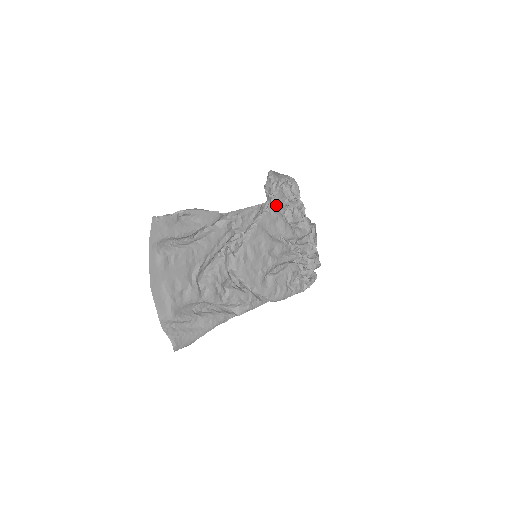
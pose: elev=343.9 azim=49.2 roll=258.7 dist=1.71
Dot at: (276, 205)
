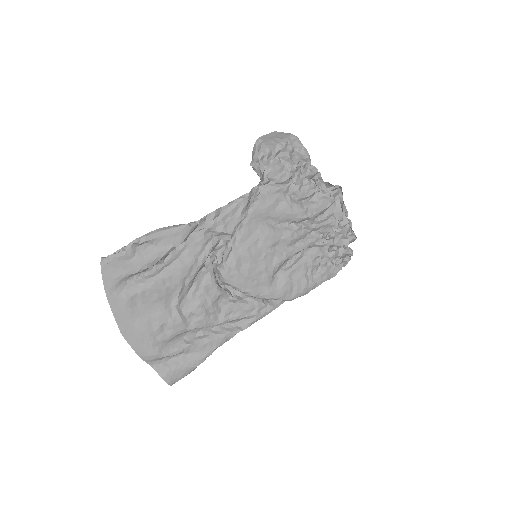
Dot at: (272, 185)
